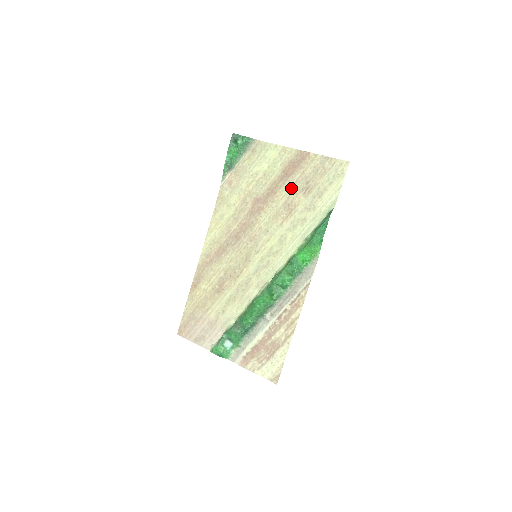
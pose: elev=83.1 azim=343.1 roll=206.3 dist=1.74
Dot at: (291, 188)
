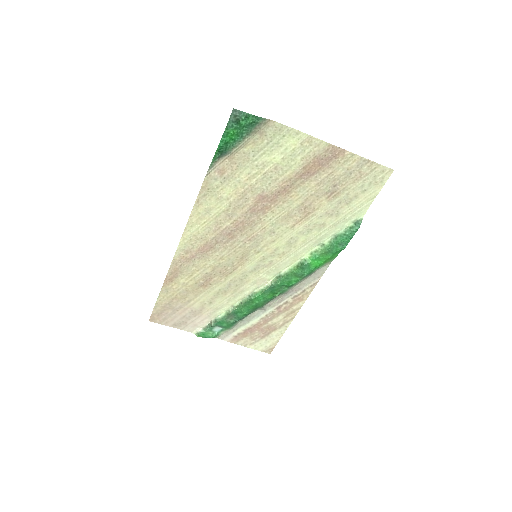
Dot at: (312, 189)
